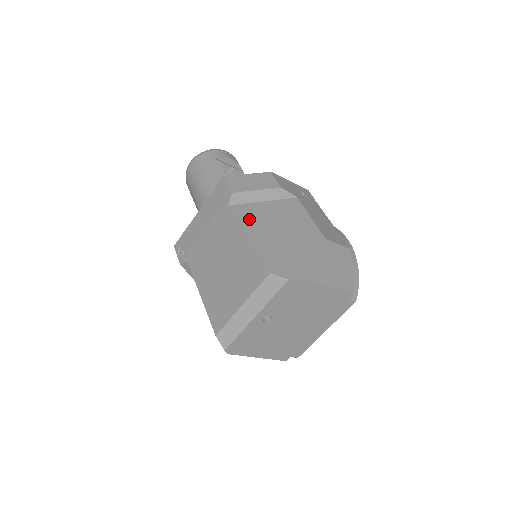
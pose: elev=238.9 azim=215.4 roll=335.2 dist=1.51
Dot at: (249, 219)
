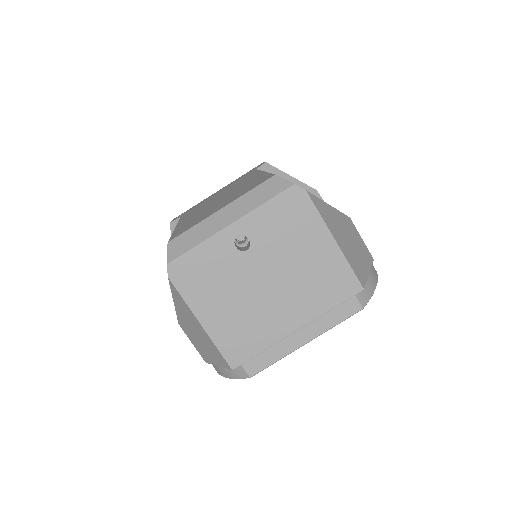
Dot at: occluded
